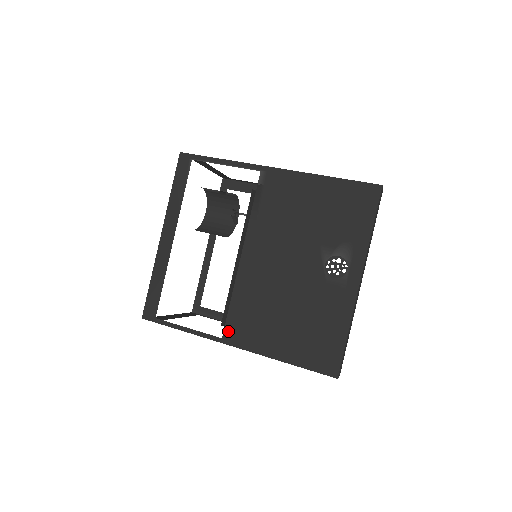
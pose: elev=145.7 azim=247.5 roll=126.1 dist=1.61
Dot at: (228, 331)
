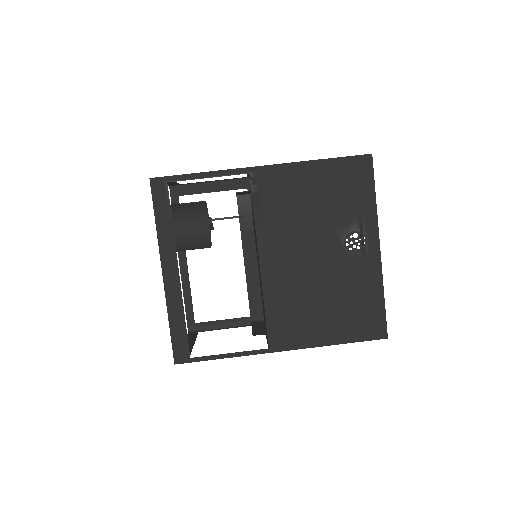
Dot at: (273, 339)
